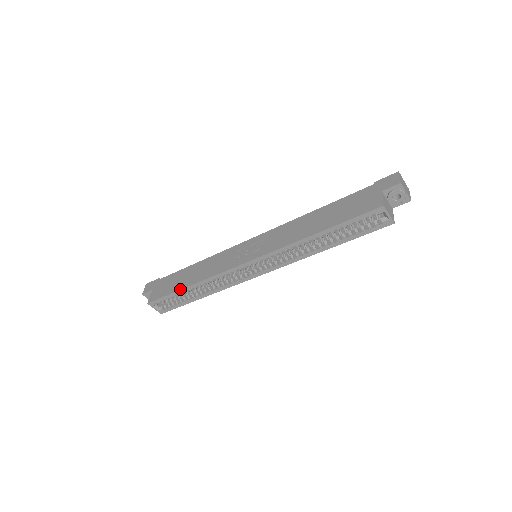
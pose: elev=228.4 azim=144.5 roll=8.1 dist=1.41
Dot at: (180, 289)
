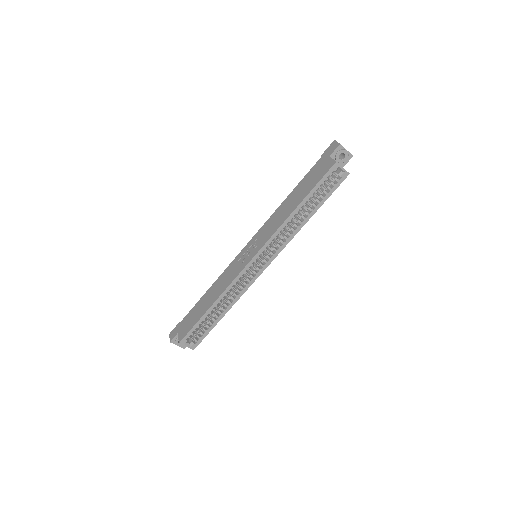
Dot at: (204, 313)
